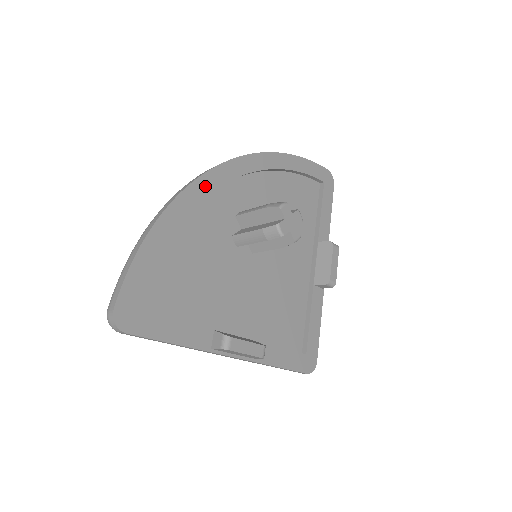
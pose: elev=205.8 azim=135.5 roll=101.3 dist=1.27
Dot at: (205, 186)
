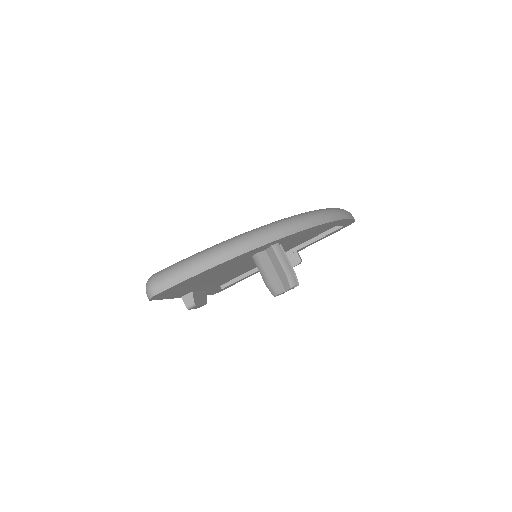
Dot at: occluded
